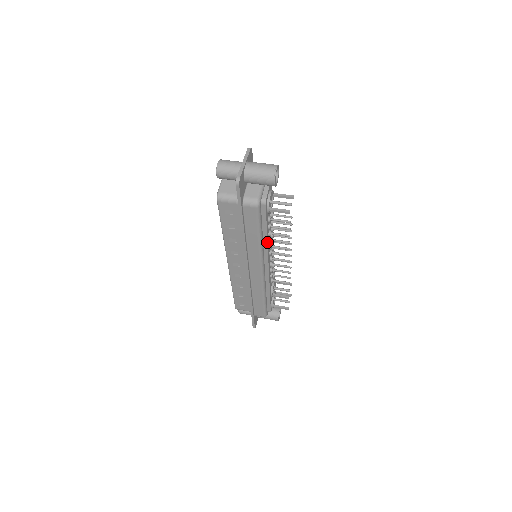
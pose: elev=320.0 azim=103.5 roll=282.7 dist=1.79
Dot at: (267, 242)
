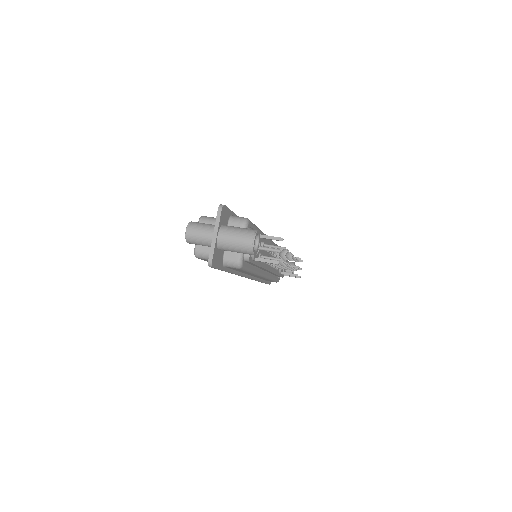
Dot at: (262, 267)
